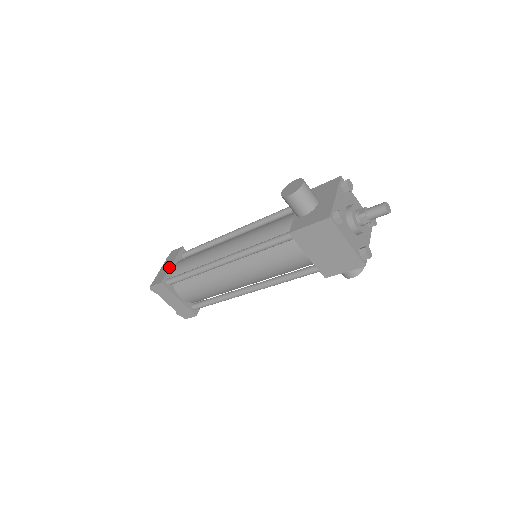
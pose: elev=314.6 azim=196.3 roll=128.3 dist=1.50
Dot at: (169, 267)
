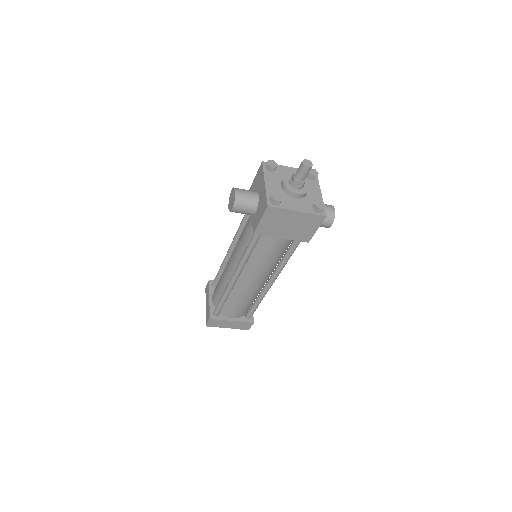
Dot at: (209, 303)
